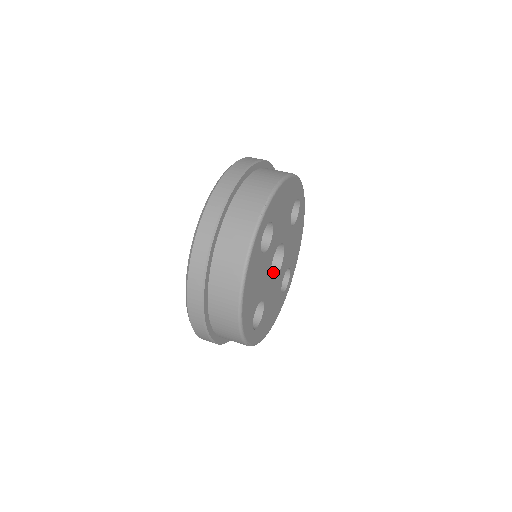
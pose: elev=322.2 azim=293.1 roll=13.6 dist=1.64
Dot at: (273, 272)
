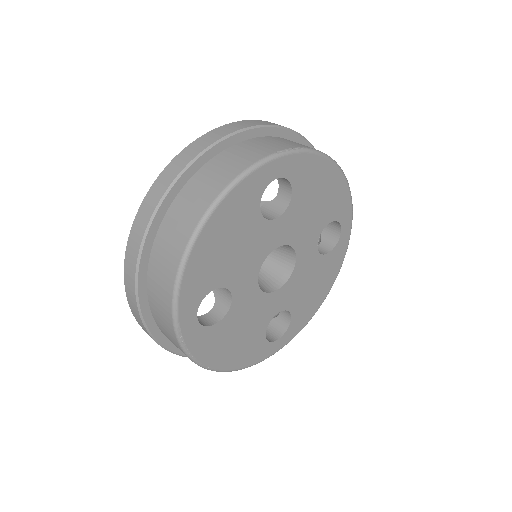
Dot at: (266, 287)
